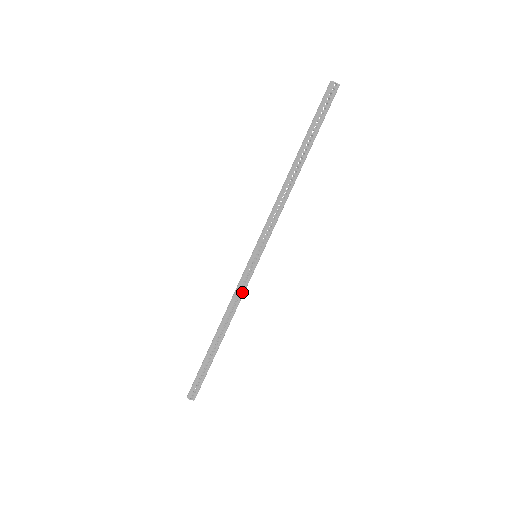
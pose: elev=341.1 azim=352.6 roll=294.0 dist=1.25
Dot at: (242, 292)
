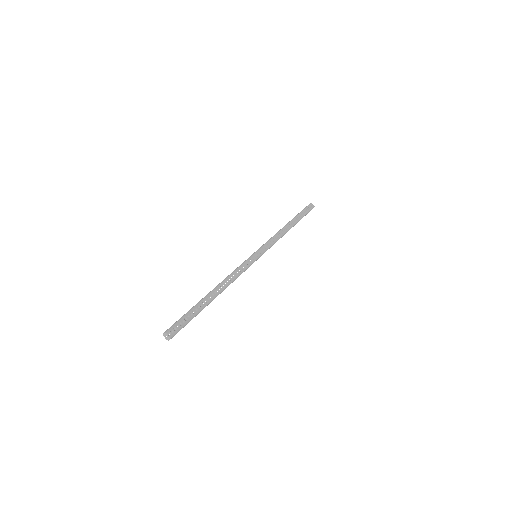
Dot at: (242, 270)
